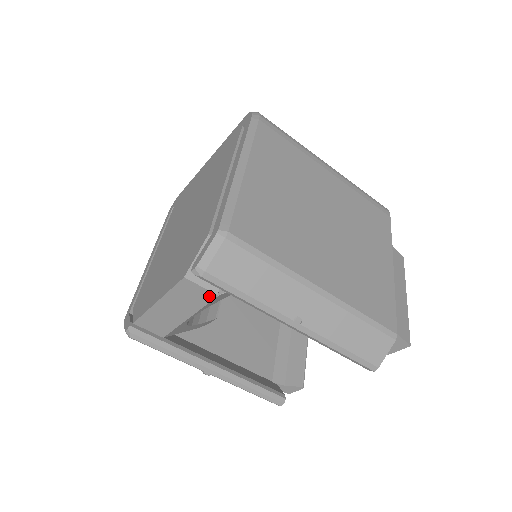
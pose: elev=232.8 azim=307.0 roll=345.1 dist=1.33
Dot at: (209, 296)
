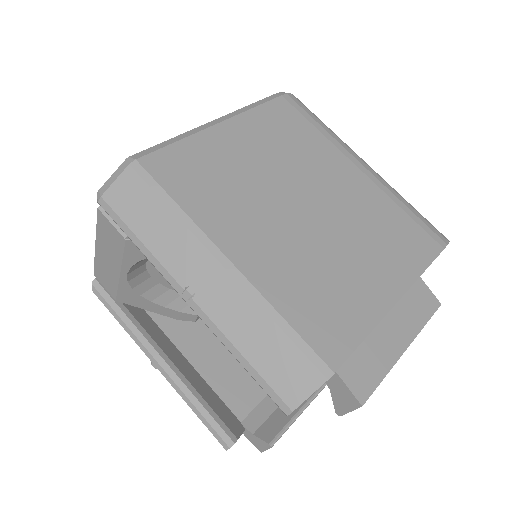
Dot at: (121, 240)
